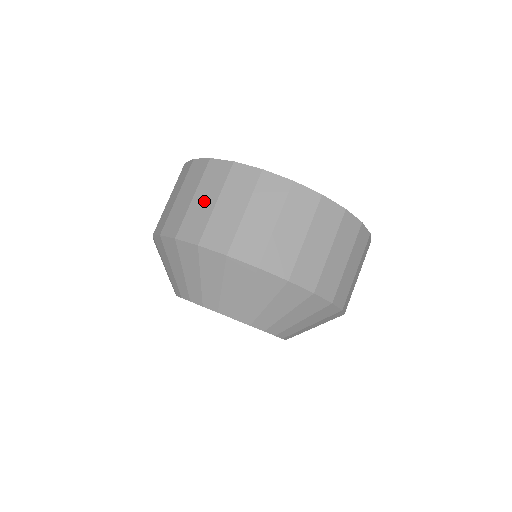
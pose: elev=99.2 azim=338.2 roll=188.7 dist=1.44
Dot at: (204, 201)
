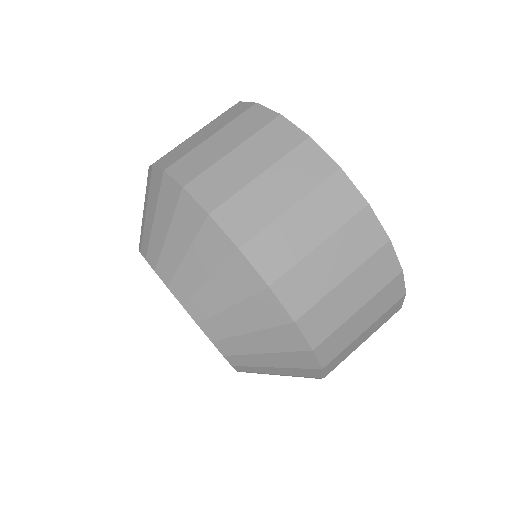
Dot at: (275, 192)
